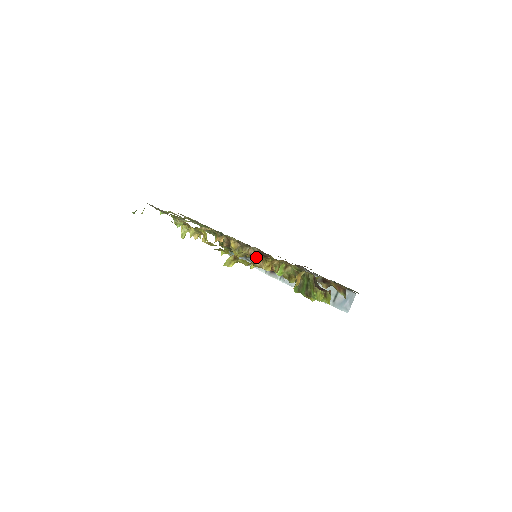
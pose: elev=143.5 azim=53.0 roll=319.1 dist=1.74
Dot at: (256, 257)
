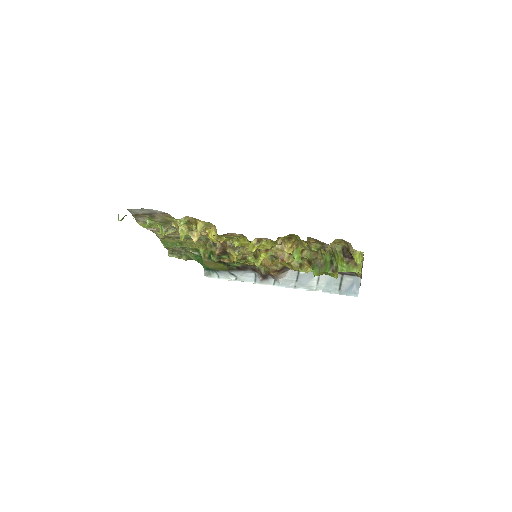
Dot at: (277, 240)
